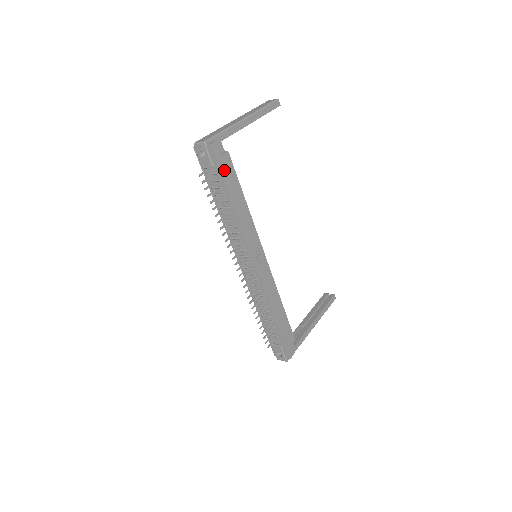
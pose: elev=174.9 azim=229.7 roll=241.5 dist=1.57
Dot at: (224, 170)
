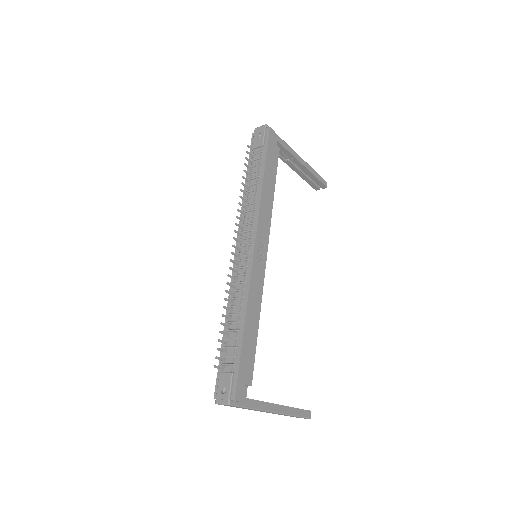
Dot at: (270, 153)
